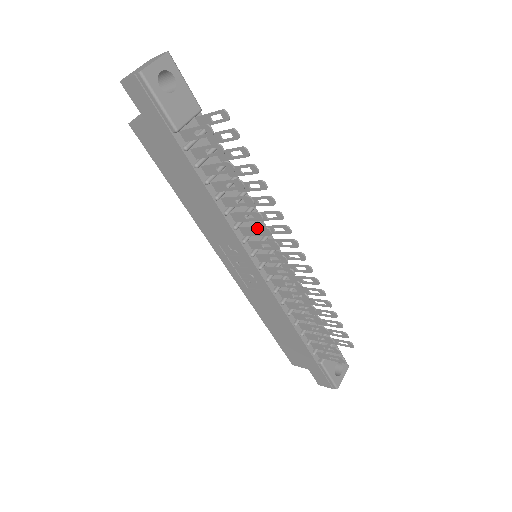
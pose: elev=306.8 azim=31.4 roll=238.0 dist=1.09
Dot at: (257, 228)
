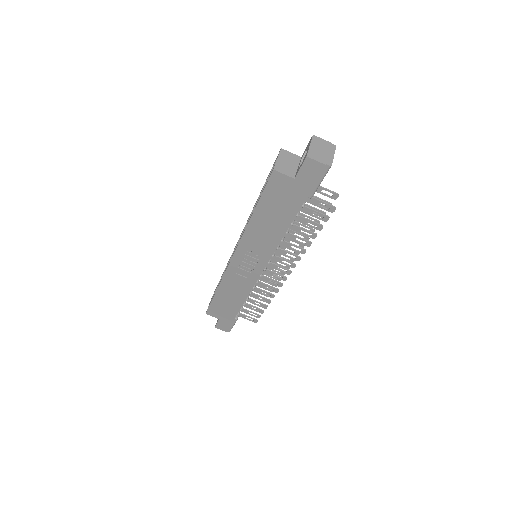
Dot at: (292, 254)
